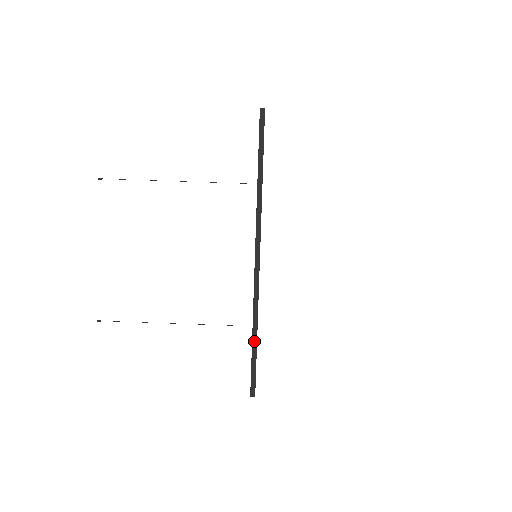
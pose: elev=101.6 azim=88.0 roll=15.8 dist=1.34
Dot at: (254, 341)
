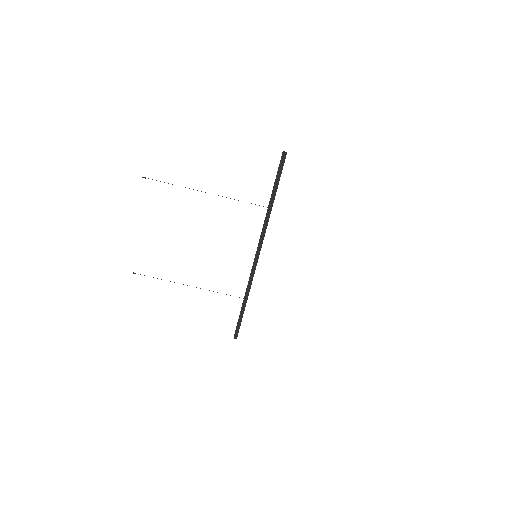
Dot at: (243, 308)
